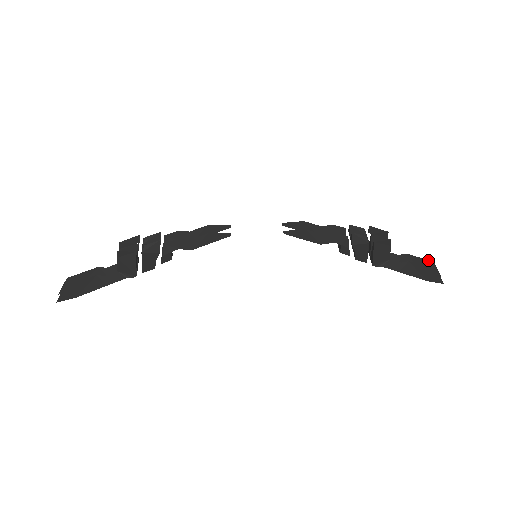
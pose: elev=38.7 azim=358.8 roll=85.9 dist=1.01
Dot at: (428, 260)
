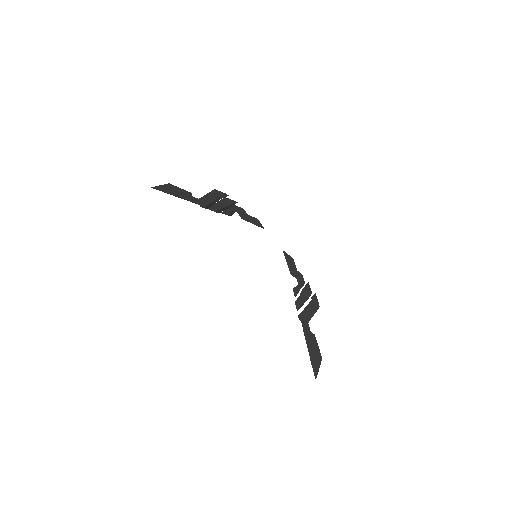
Dot at: (320, 354)
